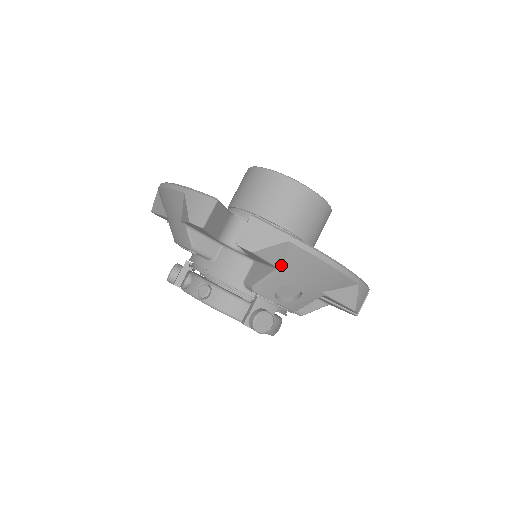
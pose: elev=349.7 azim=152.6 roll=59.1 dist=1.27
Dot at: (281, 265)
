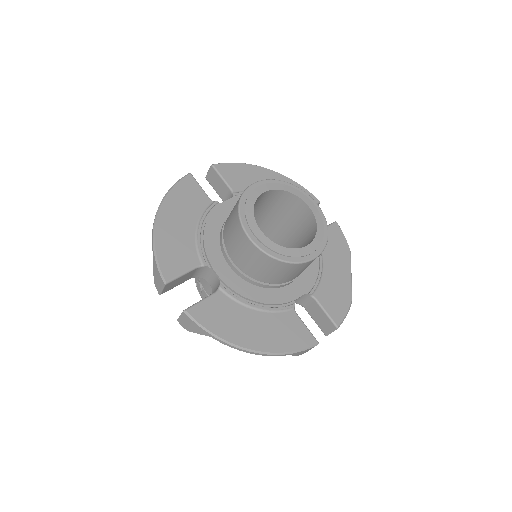
Dot at: occluded
